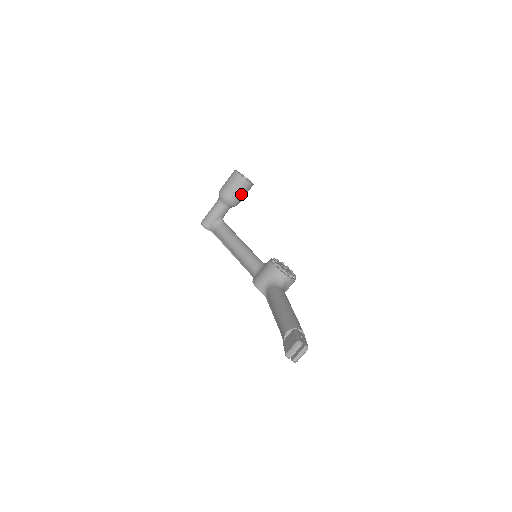
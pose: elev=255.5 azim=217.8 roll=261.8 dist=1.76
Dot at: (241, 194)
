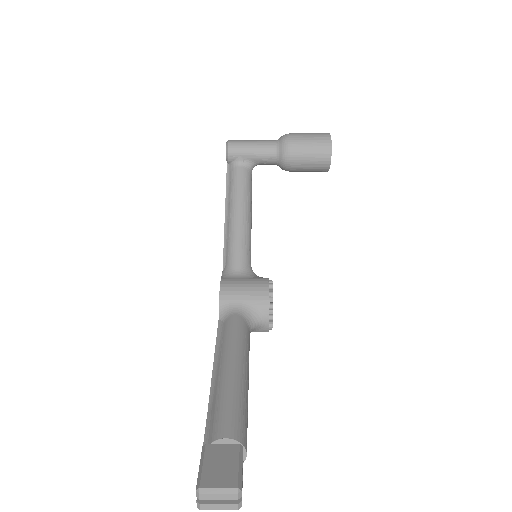
Dot at: (307, 166)
